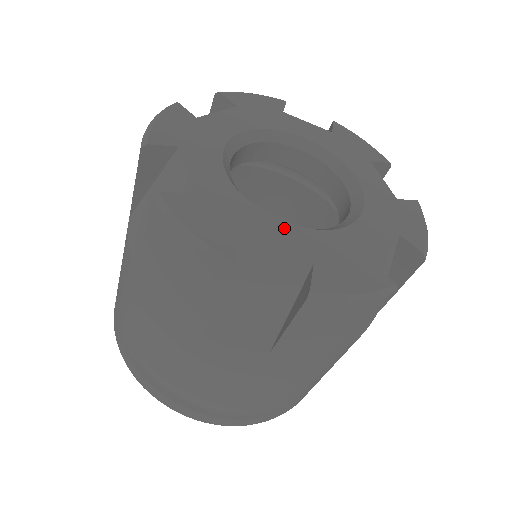
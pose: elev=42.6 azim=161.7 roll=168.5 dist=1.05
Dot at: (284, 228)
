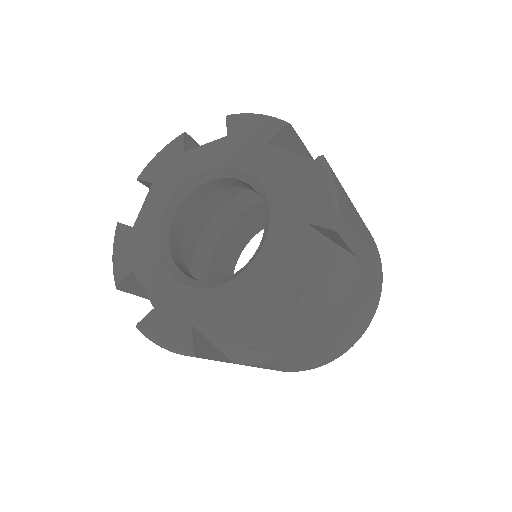
Dot at: (215, 294)
